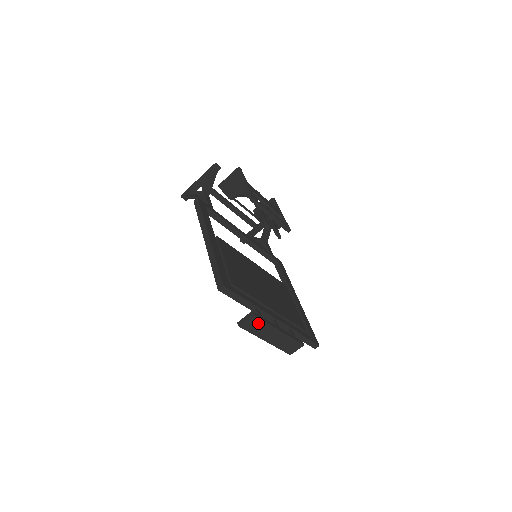
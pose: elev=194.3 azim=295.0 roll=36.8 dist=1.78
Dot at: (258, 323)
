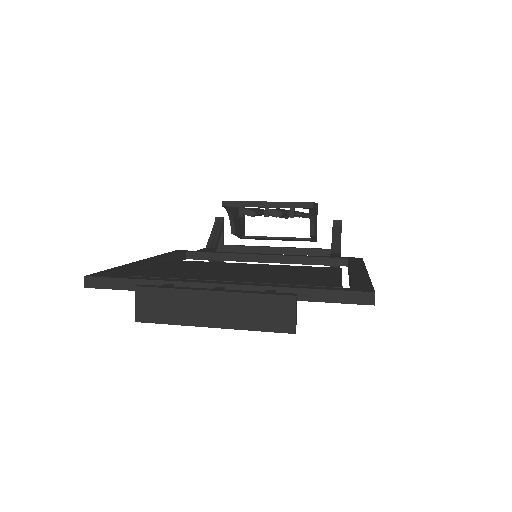
Dot at: (159, 298)
